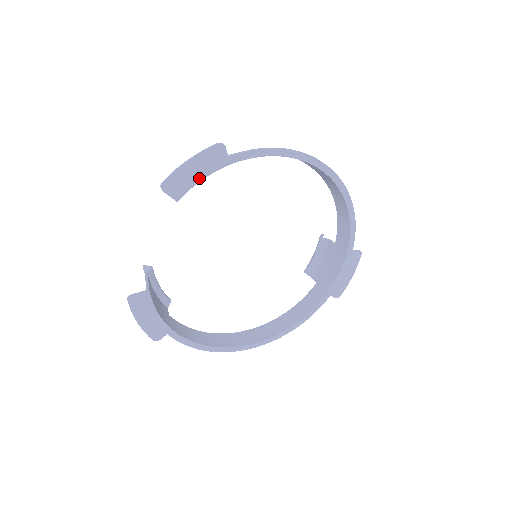
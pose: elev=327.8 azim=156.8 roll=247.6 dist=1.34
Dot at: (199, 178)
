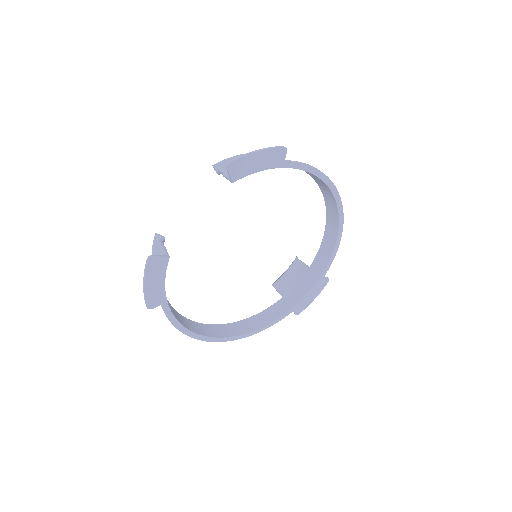
Dot at: (257, 169)
